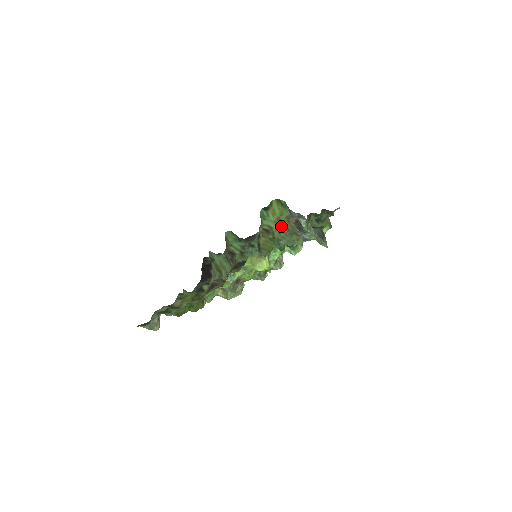
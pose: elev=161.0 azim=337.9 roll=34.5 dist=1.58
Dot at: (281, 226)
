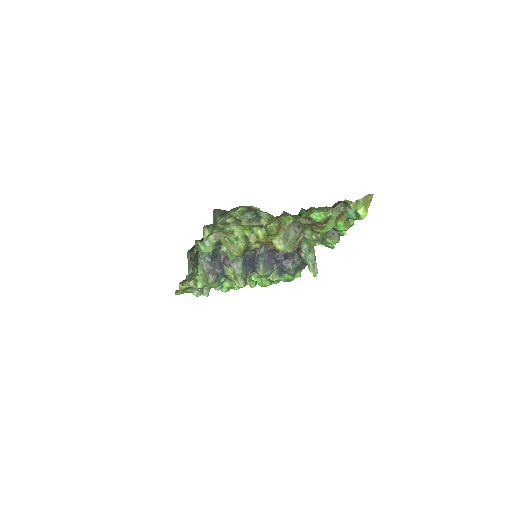
Dot at: occluded
